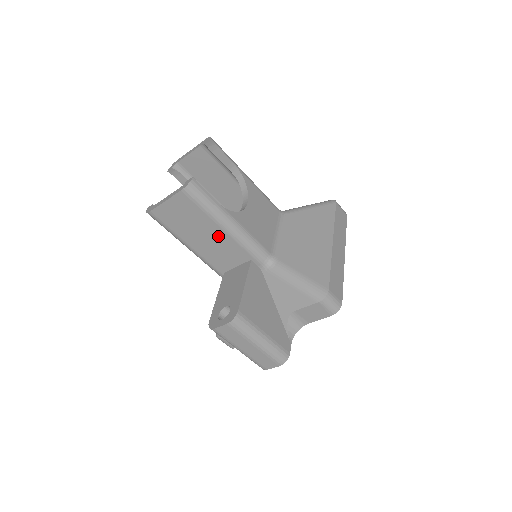
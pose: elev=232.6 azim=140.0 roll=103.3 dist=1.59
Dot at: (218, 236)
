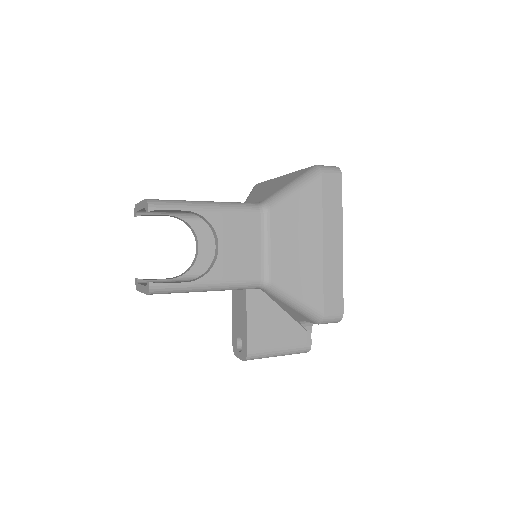
Dot at: occluded
